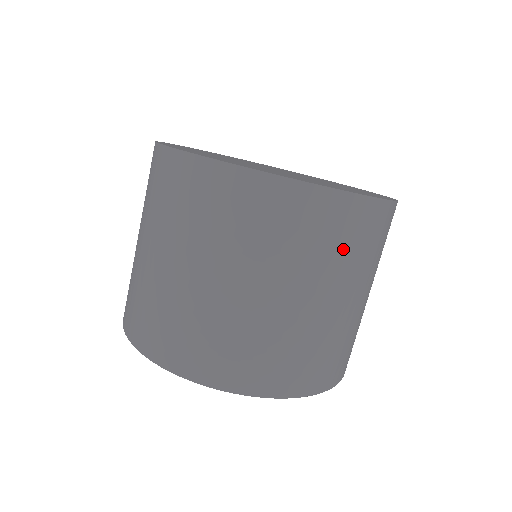
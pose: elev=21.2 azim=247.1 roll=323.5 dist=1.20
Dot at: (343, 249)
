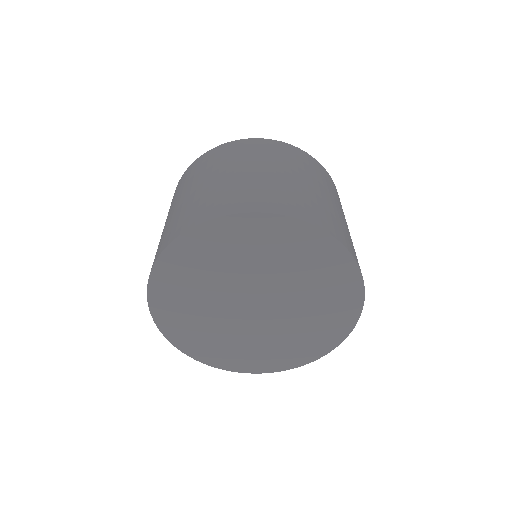
Dot at: (248, 154)
